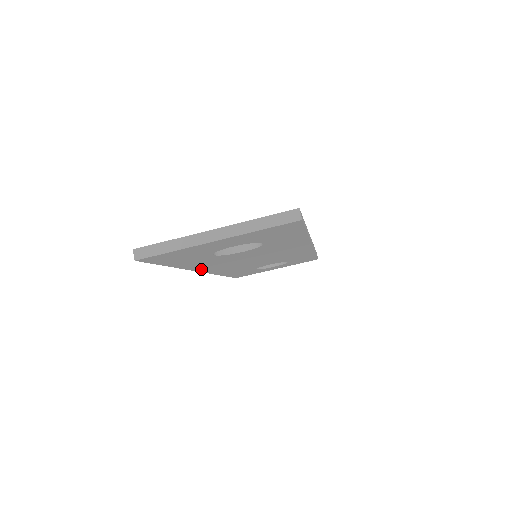
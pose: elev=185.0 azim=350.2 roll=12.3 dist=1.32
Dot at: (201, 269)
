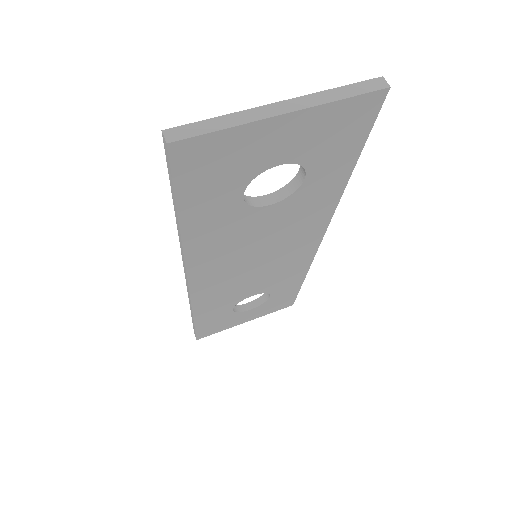
Dot at: (194, 265)
